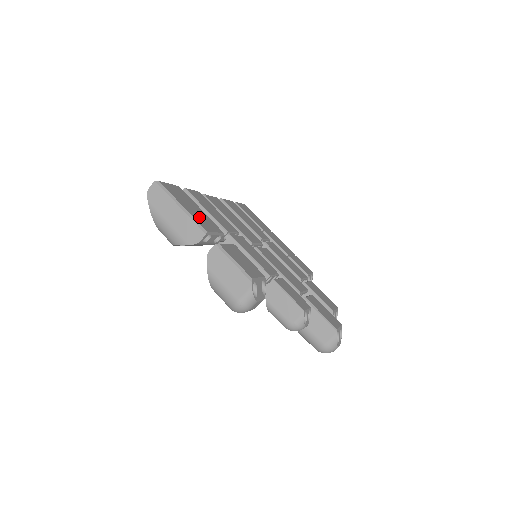
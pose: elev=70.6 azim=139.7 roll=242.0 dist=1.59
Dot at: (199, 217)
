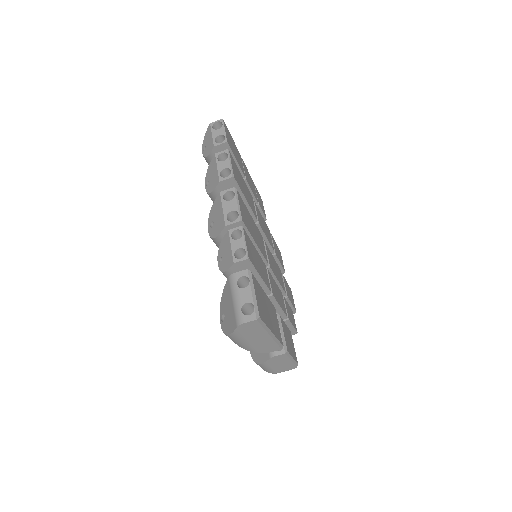
Dot at: (274, 324)
